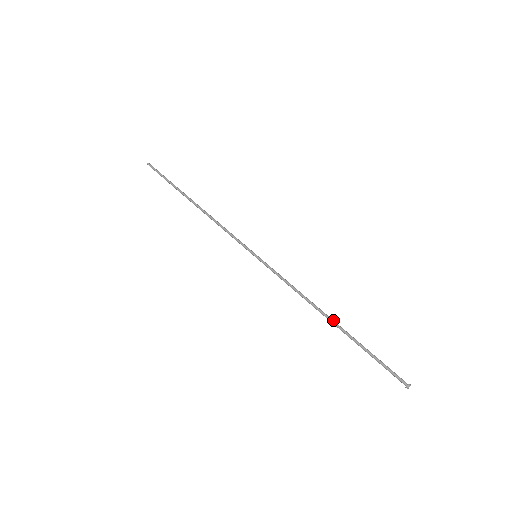
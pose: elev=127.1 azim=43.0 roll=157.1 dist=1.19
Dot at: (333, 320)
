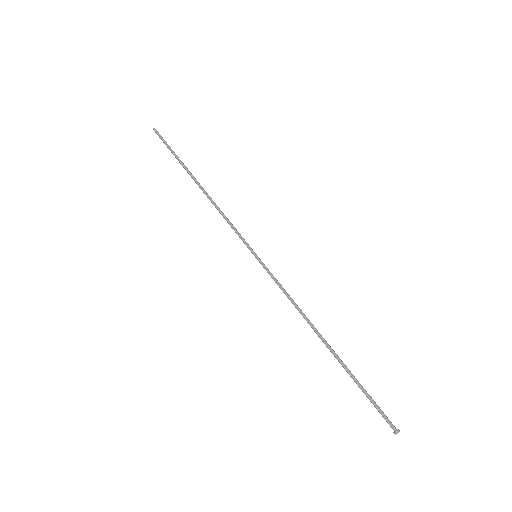
Dot at: occluded
